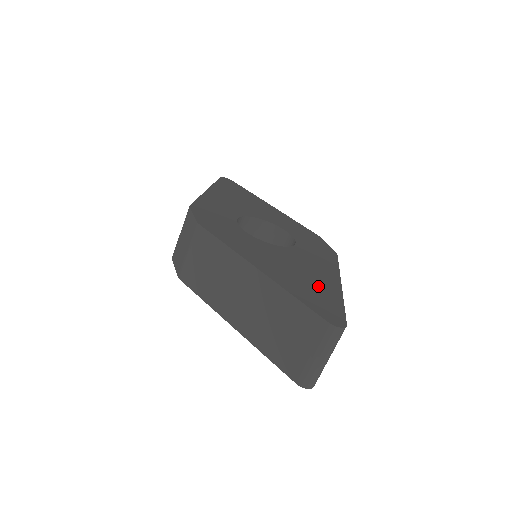
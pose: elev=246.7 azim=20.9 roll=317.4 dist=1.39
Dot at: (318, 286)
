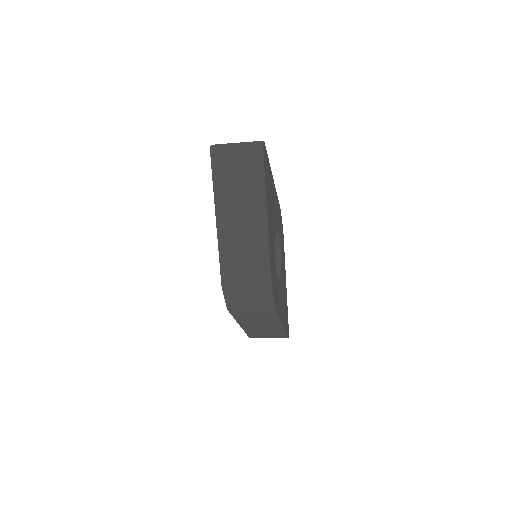
Dot at: occluded
